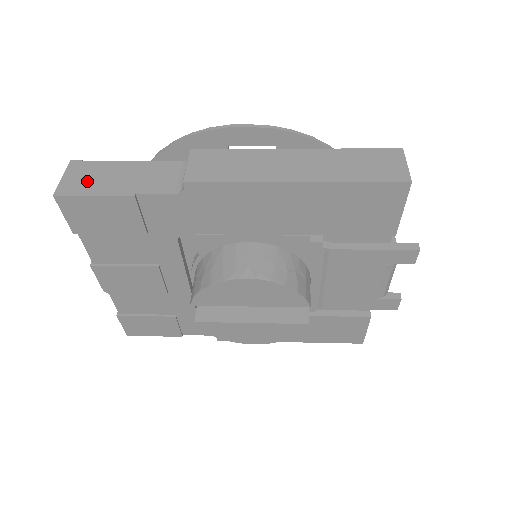
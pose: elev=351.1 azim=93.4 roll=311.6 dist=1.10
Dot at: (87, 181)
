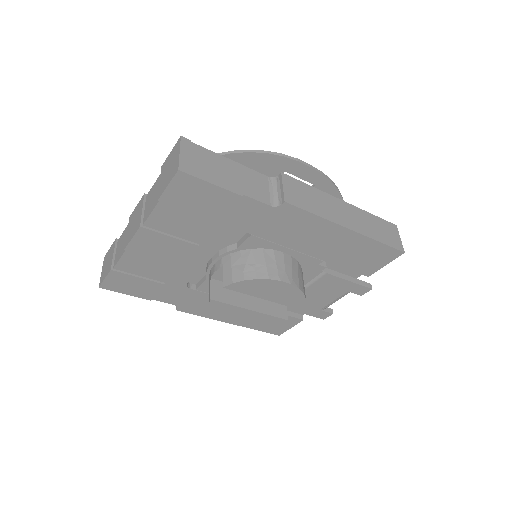
Dot at: (202, 166)
